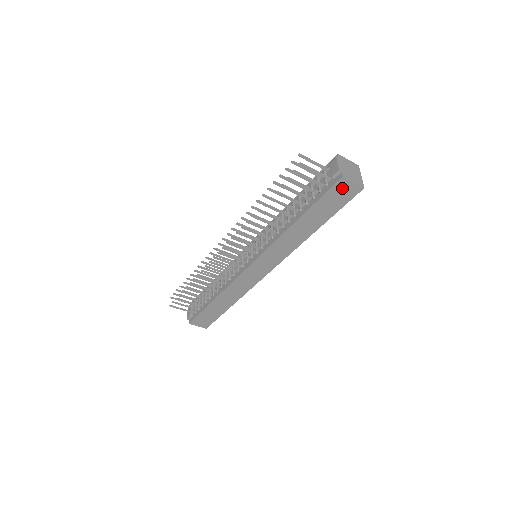
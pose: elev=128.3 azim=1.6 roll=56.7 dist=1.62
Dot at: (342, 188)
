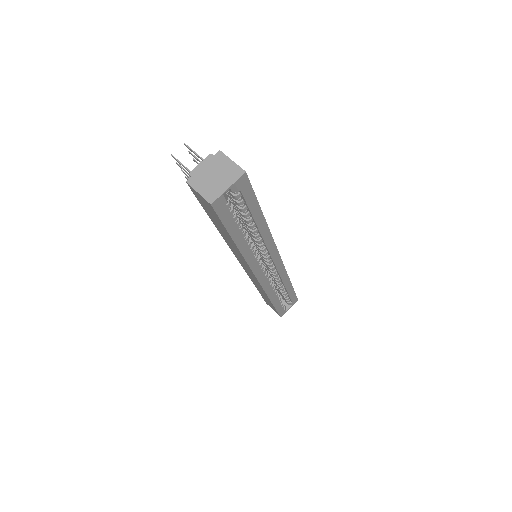
Dot at: (200, 197)
